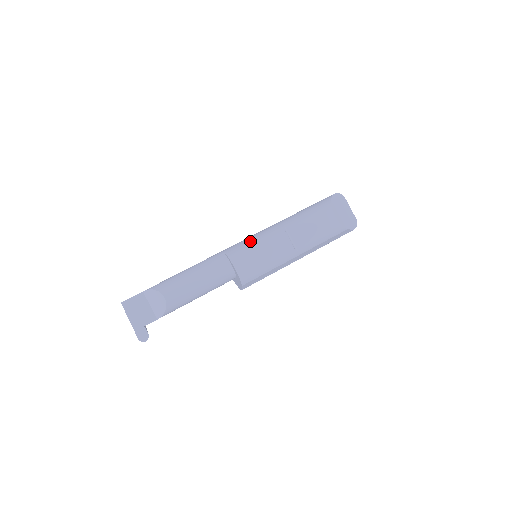
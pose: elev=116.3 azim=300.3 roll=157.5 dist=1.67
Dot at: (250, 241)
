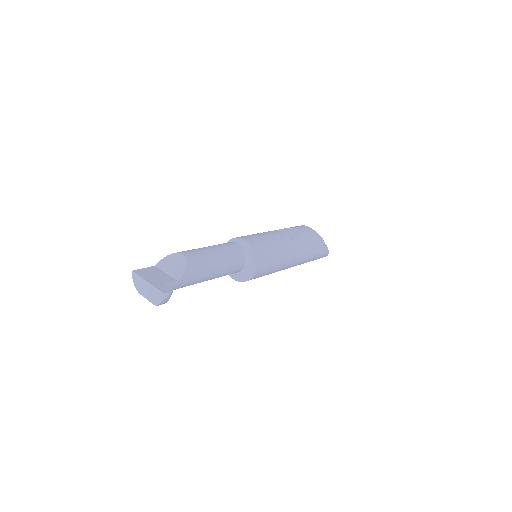
Dot at: occluded
